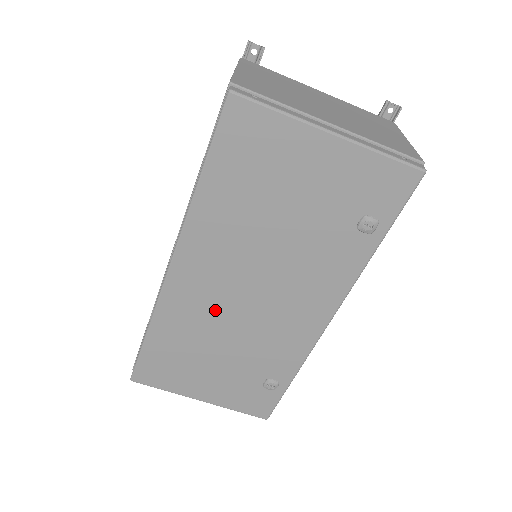
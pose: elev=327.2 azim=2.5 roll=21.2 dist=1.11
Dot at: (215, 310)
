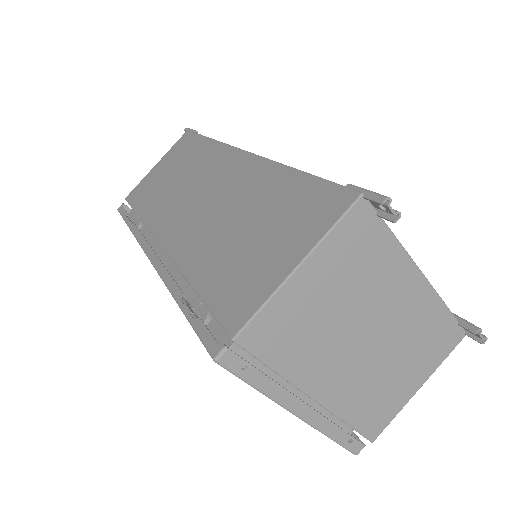
Dot at: occluded
